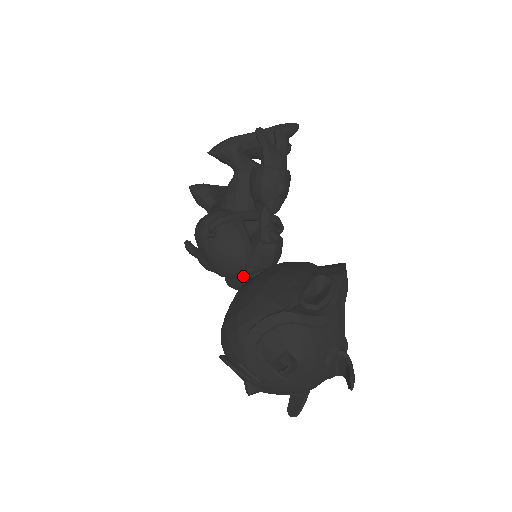
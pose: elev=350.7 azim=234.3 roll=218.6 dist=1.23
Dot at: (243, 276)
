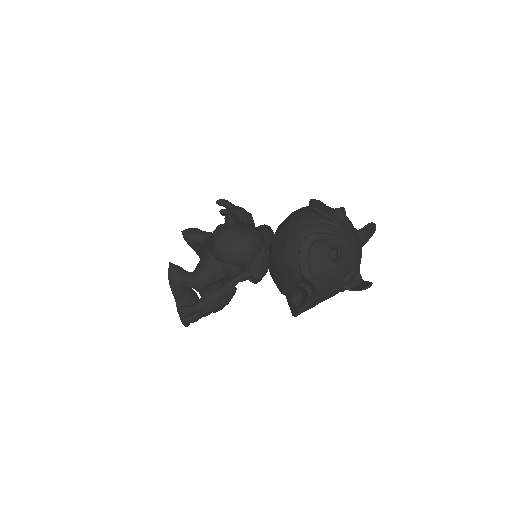
Dot at: (264, 247)
